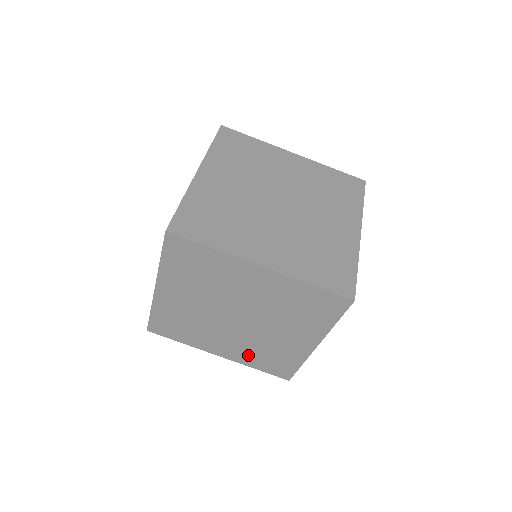
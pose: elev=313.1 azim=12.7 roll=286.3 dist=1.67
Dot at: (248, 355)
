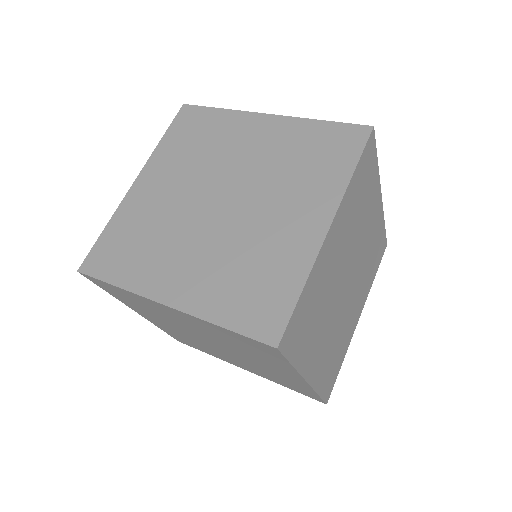
Dot at: (171, 331)
